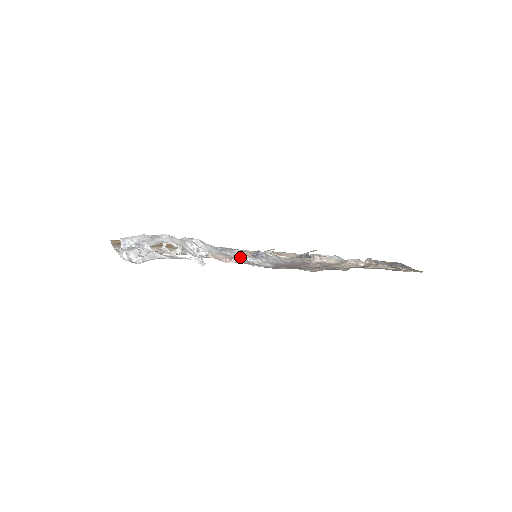
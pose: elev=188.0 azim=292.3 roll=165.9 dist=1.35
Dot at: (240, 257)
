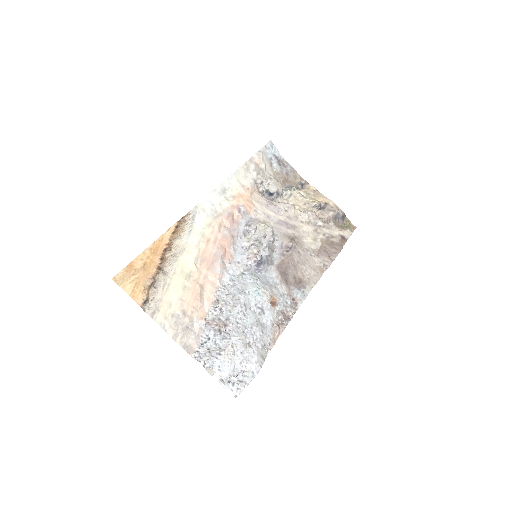
Dot at: (276, 314)
